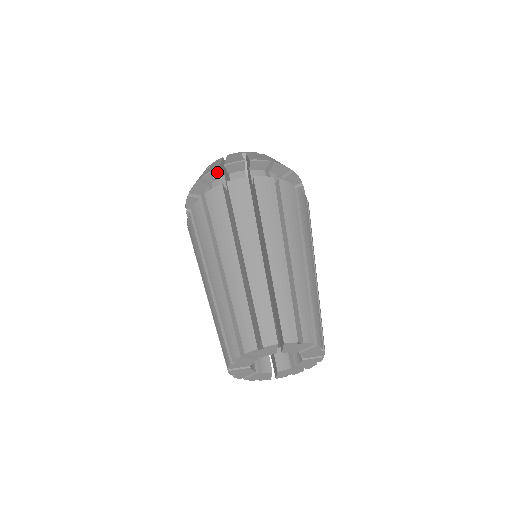
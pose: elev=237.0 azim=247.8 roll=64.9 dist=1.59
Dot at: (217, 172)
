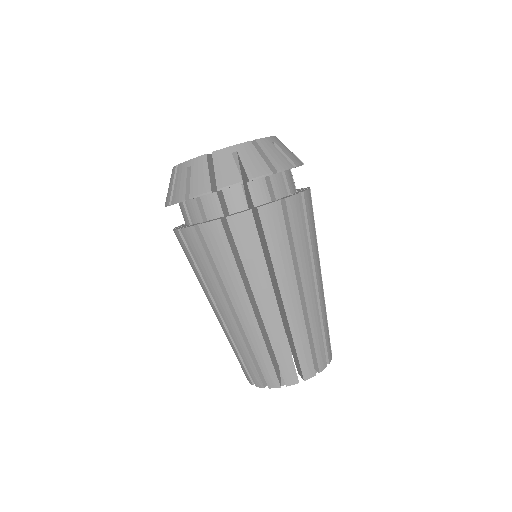
Dot at: (208, 193)
